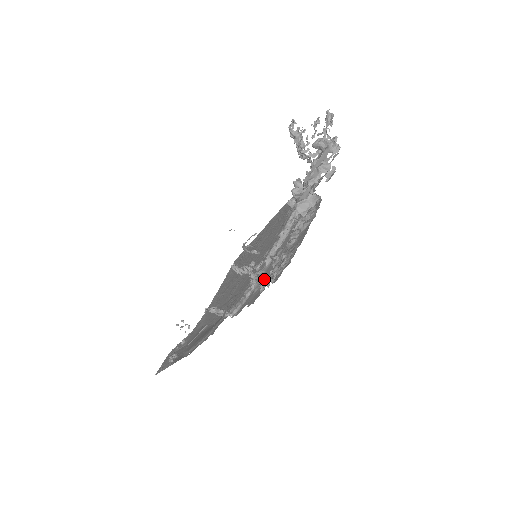
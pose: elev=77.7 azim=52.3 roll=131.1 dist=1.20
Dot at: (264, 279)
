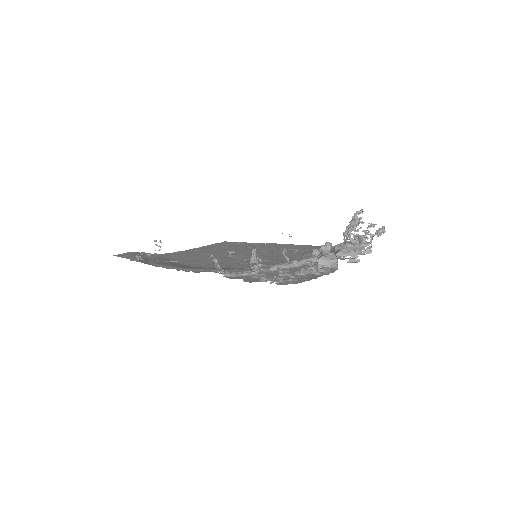
Dot at: occluded
